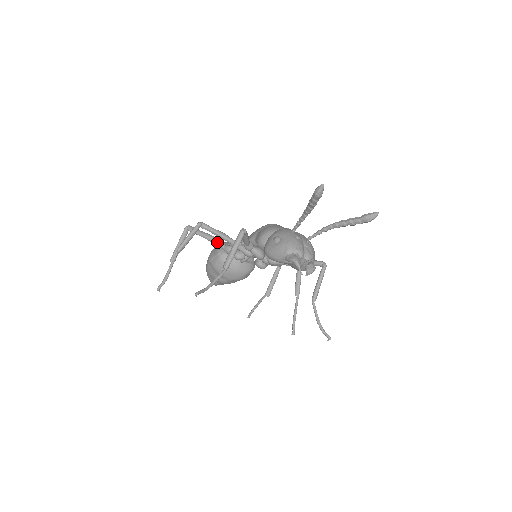
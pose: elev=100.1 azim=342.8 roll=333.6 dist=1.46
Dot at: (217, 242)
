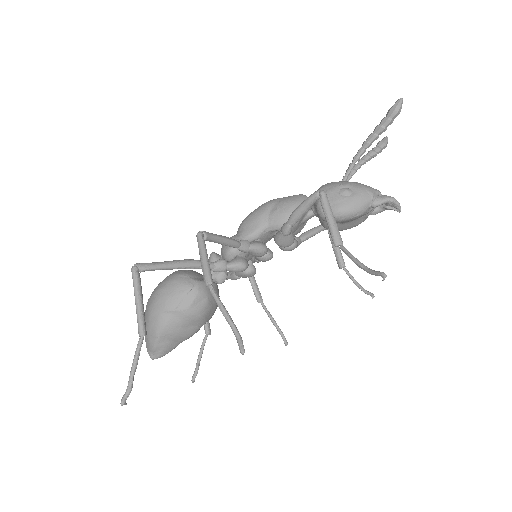
Dot at: occluded
